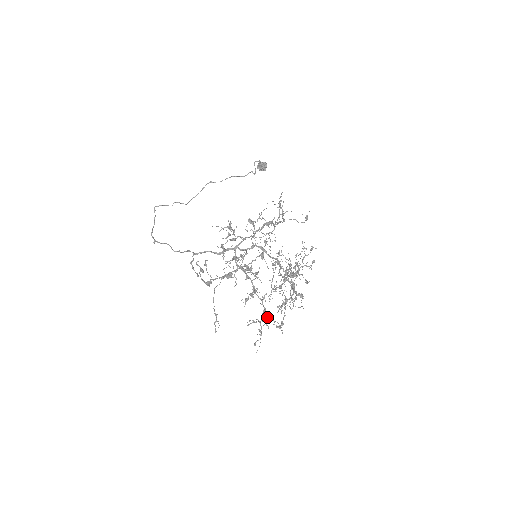
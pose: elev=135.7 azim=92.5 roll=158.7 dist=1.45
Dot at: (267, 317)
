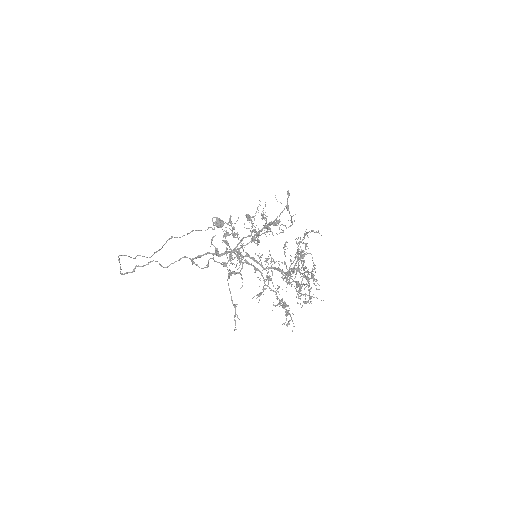
Dot at: (287, 305)
